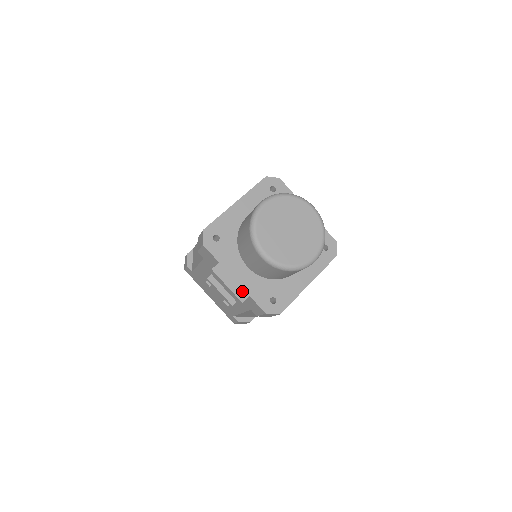
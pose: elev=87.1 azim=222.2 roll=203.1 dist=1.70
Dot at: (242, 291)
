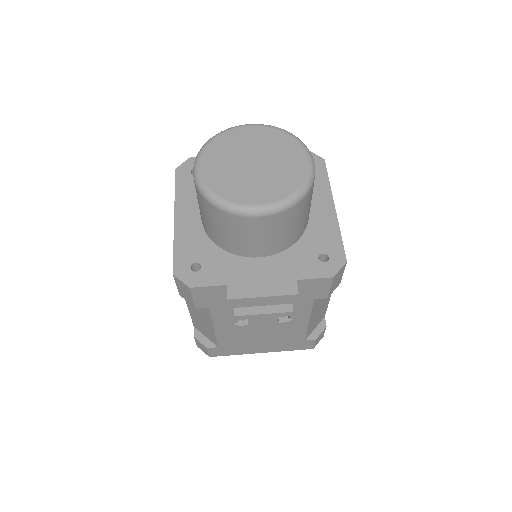
Dot at: (283, 284)
